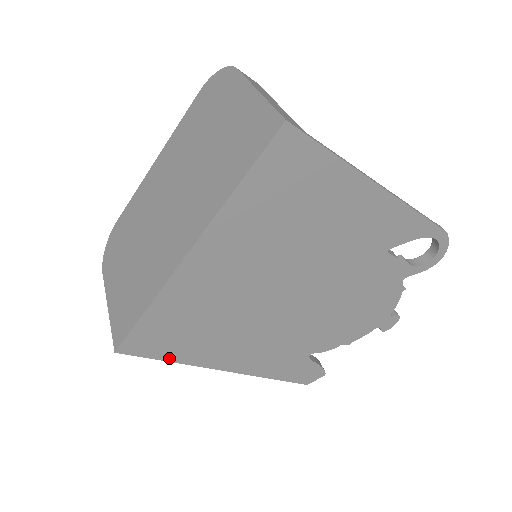
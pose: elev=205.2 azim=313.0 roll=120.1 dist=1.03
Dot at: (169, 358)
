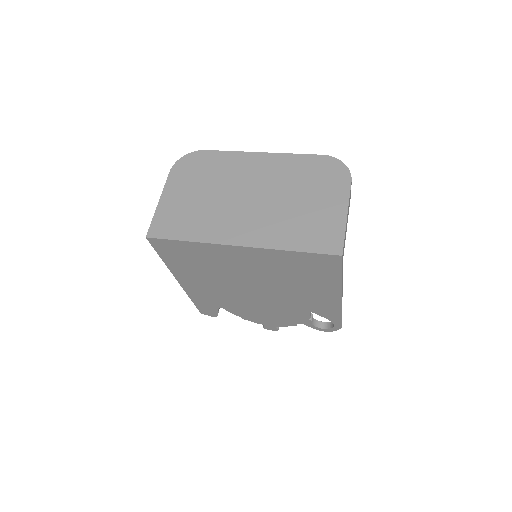
Dot at: (164, 258)
